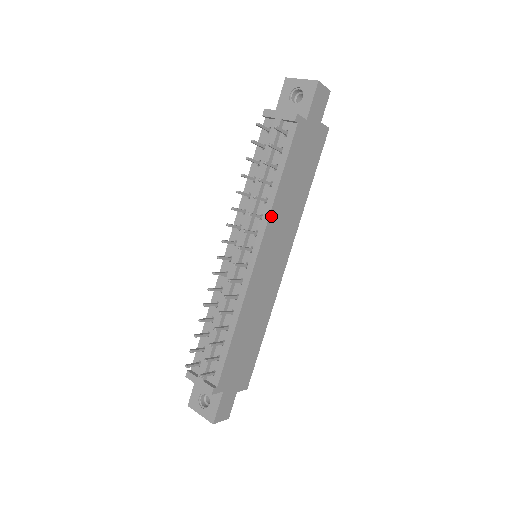
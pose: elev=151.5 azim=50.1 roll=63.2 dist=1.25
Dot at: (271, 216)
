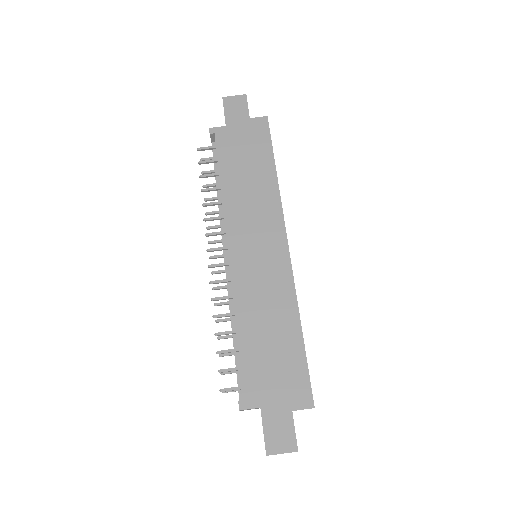
Dot at: (226, 210)
